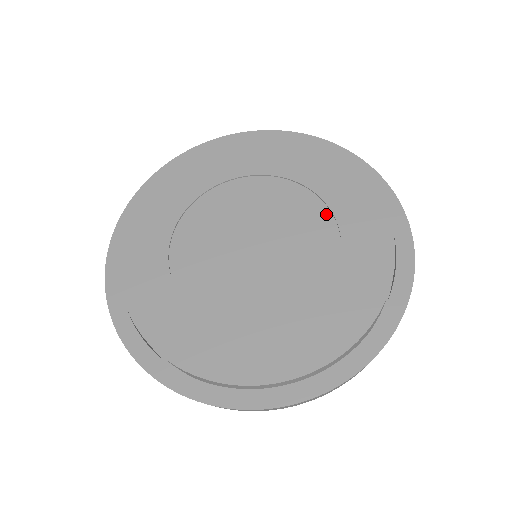
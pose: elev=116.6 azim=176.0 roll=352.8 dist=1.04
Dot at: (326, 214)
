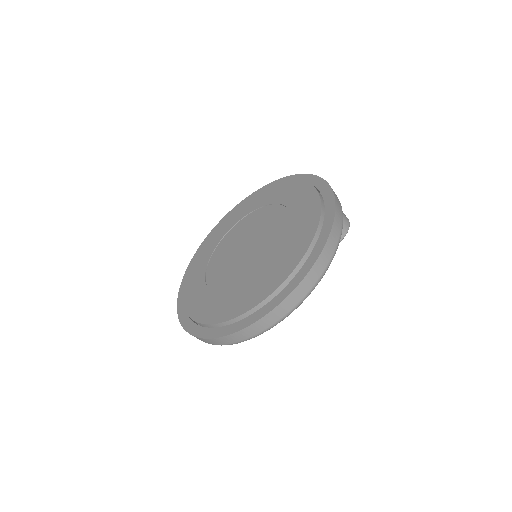
Dot at: (284, 210)
